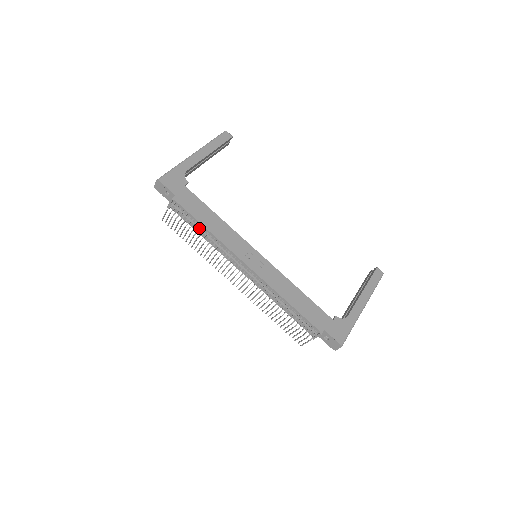
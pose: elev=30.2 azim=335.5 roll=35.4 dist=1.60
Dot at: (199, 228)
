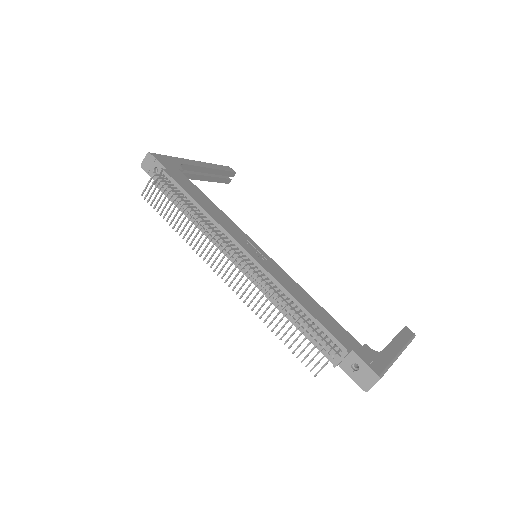
Dot at: (188, 205)
